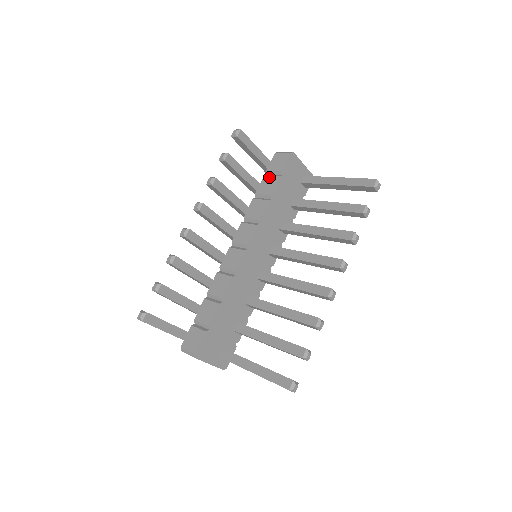
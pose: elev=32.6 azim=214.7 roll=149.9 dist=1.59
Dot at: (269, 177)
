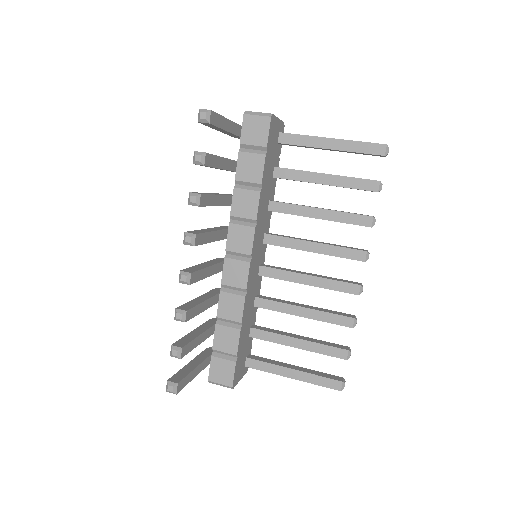
Dot at: (248, 155)
